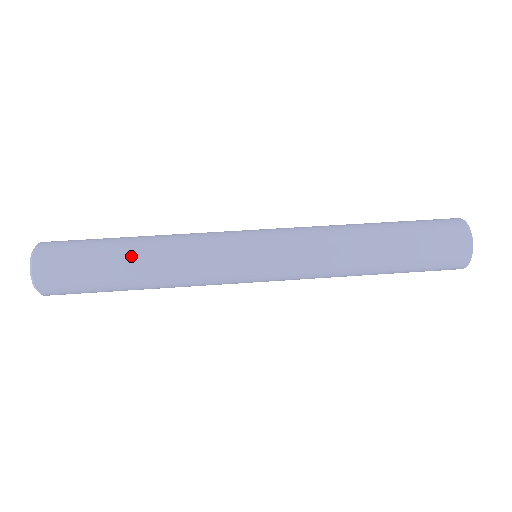
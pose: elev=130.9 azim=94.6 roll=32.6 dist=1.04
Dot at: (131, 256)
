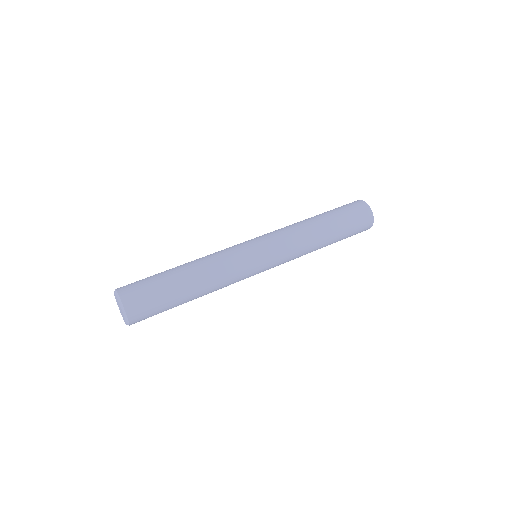
Dot at: (183, 271)
